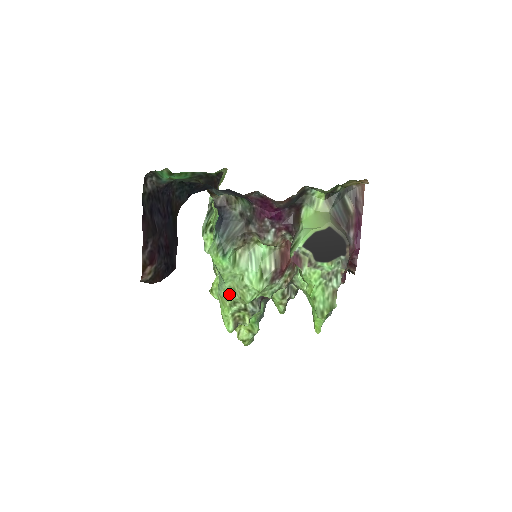
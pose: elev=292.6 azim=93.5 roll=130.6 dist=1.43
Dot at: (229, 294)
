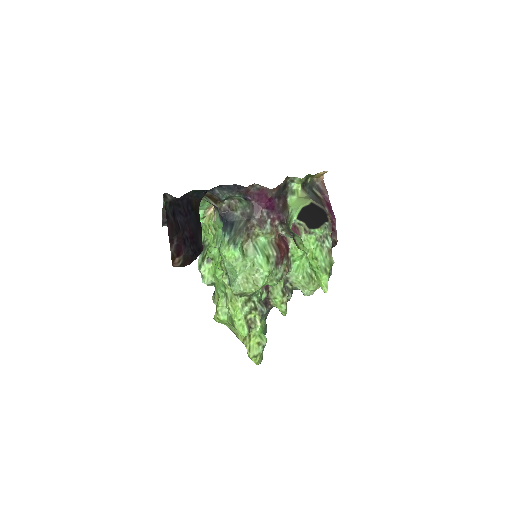
Dot at: (243, 285)
